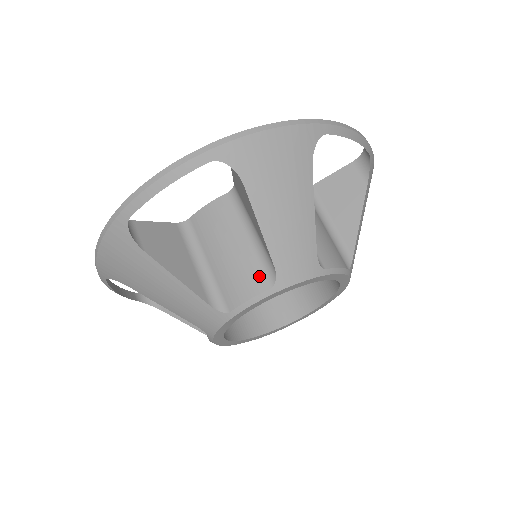
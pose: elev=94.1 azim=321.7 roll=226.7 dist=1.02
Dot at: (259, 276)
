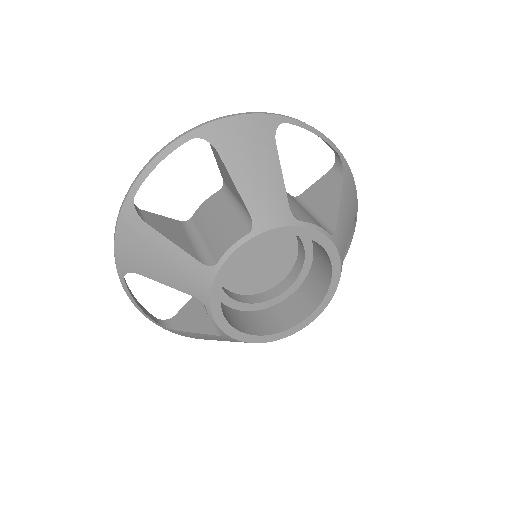
Dot at: occluded
